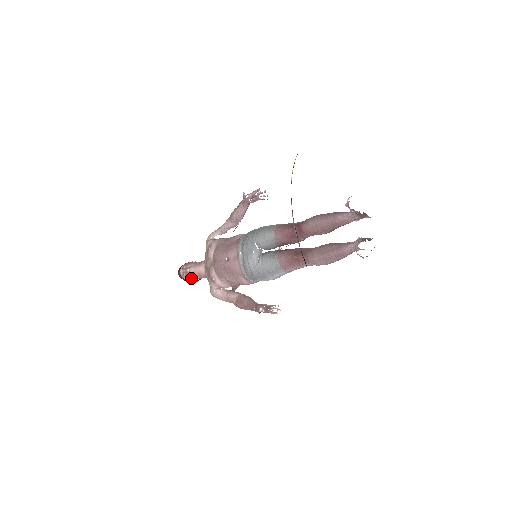
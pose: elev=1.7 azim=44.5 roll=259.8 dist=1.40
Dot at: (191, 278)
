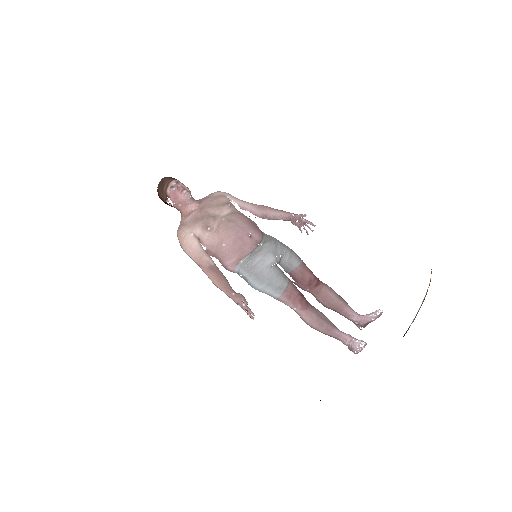
Dot at: (175, 198)
